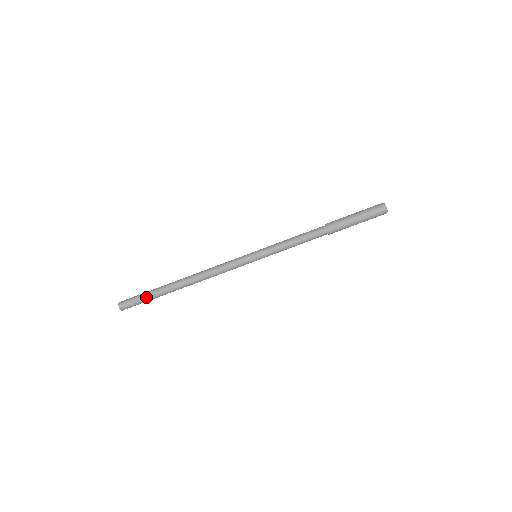
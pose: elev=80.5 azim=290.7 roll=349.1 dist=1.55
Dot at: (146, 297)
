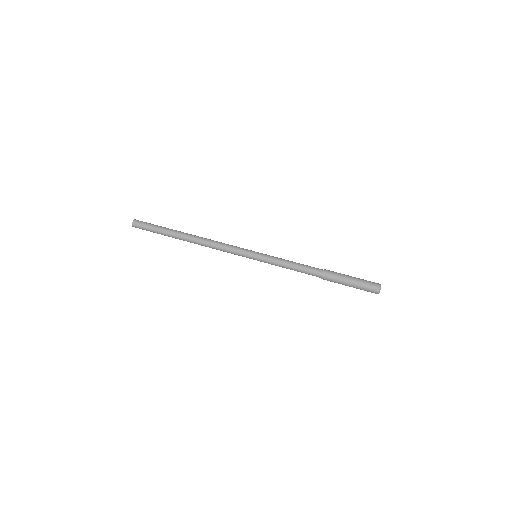
Dot at: (156, 230)
